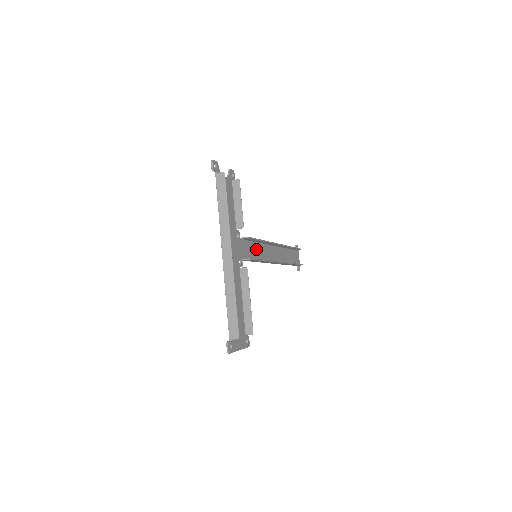
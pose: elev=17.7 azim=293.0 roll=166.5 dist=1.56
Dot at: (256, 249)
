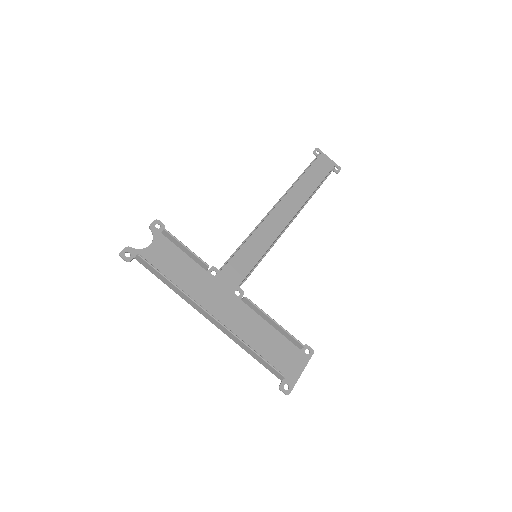
Dot at: (251, 247)
